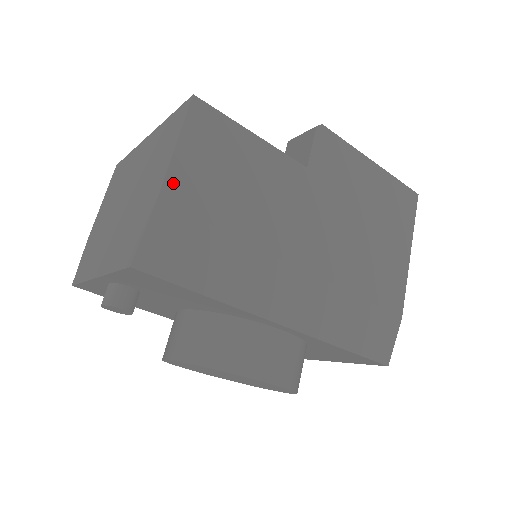
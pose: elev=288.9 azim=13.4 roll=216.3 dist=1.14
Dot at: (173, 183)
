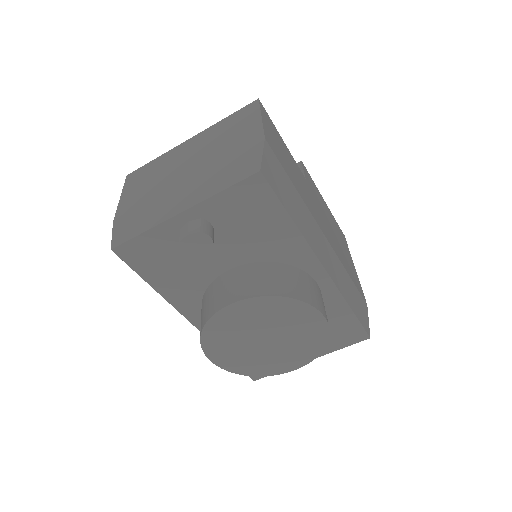
Dot at: (267, 136)
